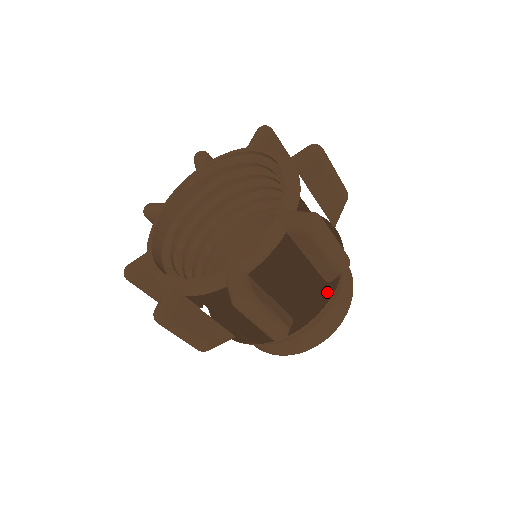
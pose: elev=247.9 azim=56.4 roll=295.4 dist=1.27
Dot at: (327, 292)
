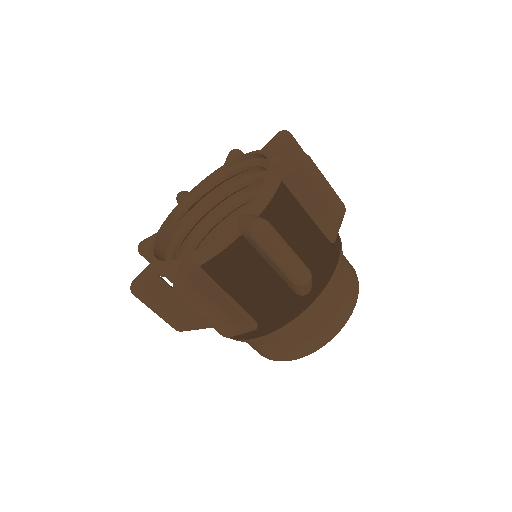
Dot at: occluded
